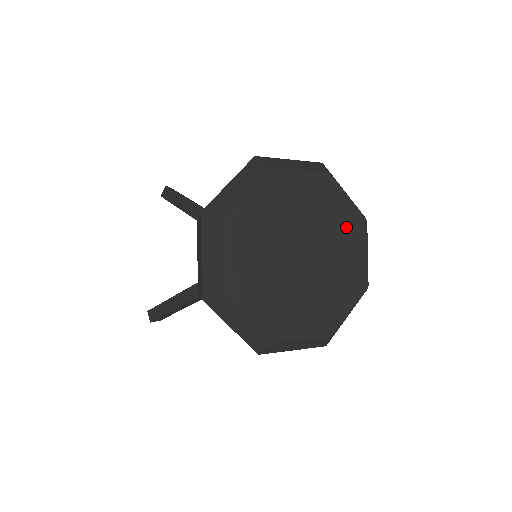
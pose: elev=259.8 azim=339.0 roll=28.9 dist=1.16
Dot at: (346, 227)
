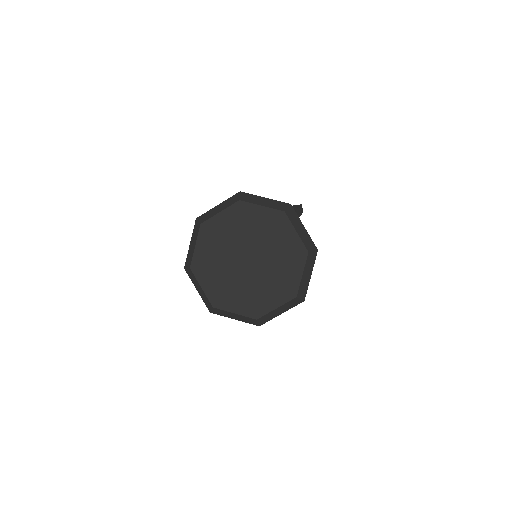
Dot at: (283, 283)
